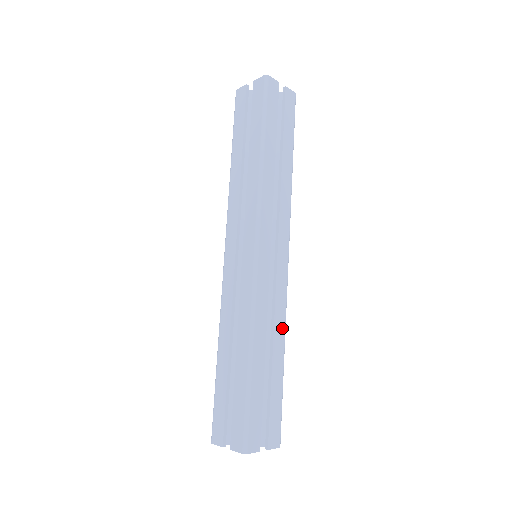
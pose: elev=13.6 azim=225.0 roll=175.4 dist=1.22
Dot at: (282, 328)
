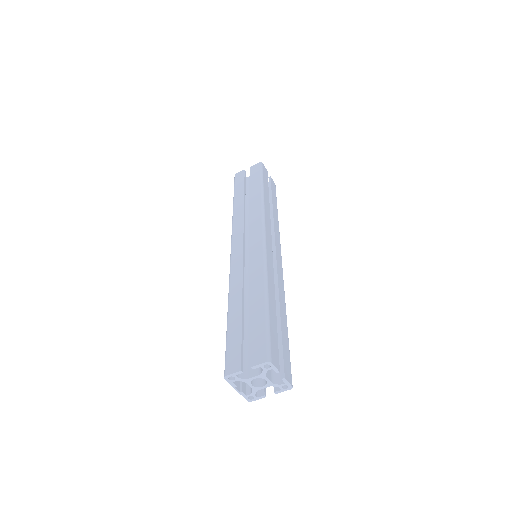
Dot at: (283, 299)
